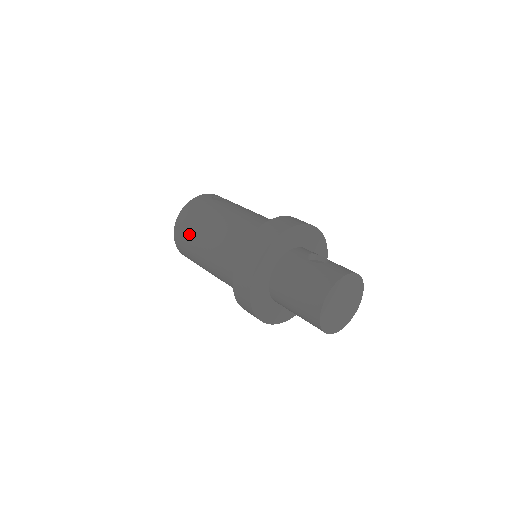
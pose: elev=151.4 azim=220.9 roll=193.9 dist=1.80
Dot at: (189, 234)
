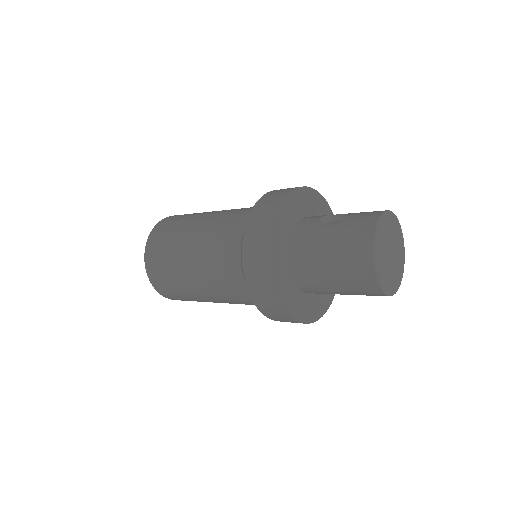
Dot at: (168, 273)
